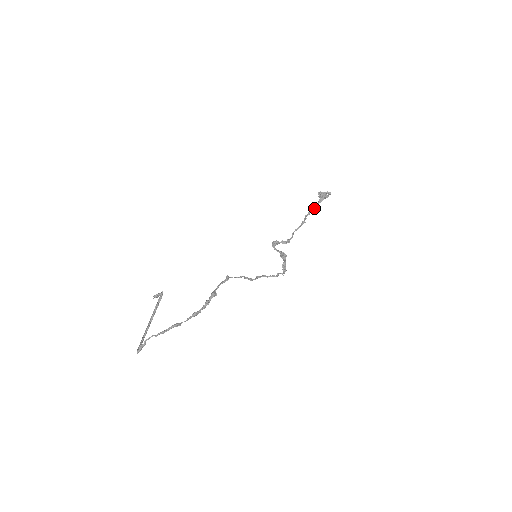
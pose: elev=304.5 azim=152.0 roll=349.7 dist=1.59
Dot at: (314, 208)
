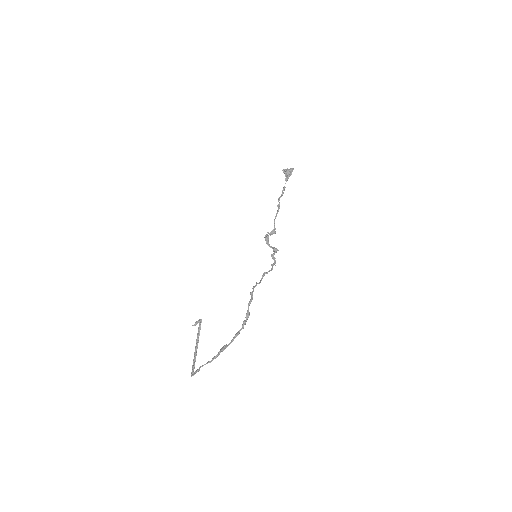
Dot at: occluded
